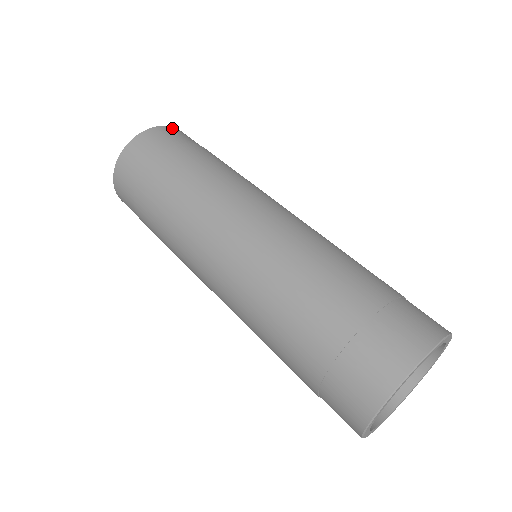
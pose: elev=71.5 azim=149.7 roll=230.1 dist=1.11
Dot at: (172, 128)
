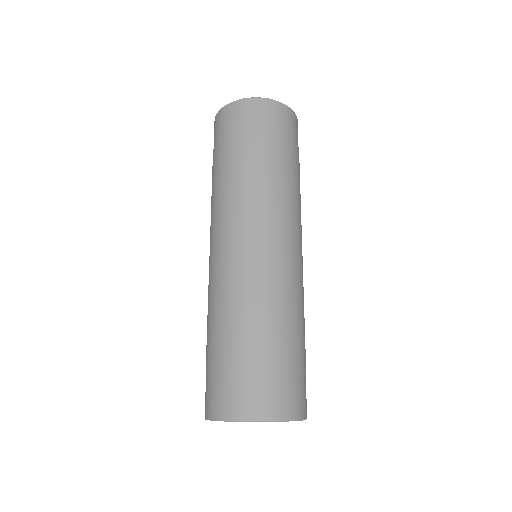
Dot at: occluded
